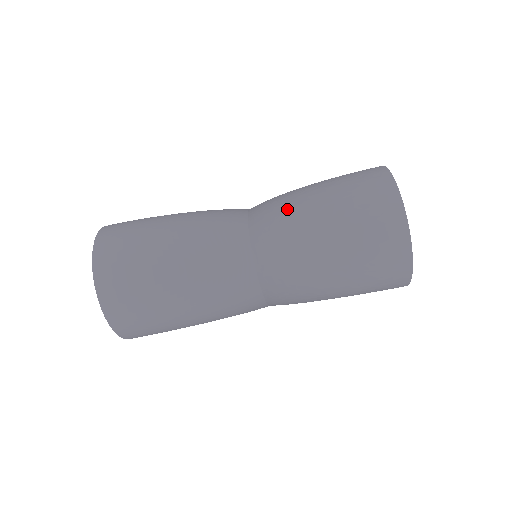
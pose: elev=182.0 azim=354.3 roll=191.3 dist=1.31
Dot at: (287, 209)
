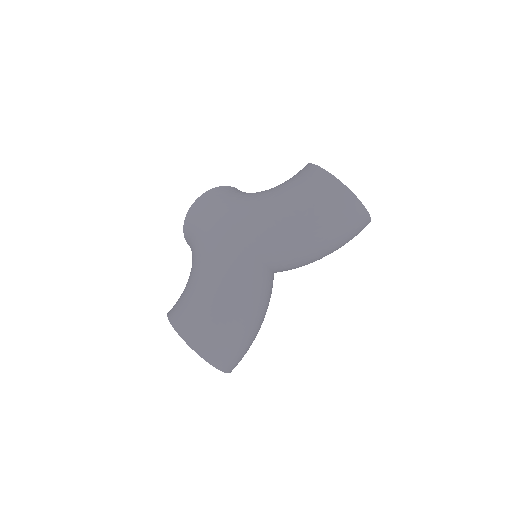
Dot at: (289, 241)
